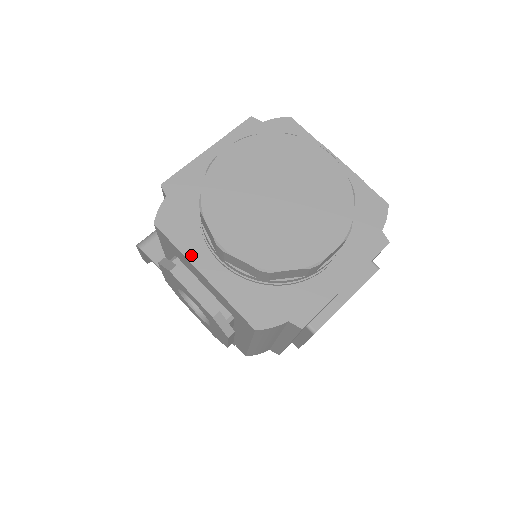
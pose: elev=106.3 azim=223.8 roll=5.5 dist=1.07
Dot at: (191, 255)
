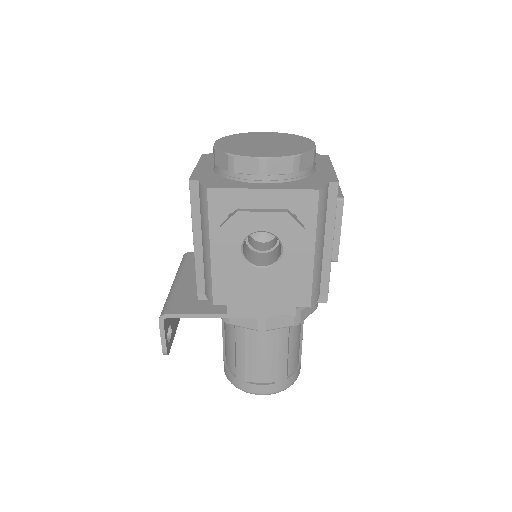
Dot at: (245, 187)
